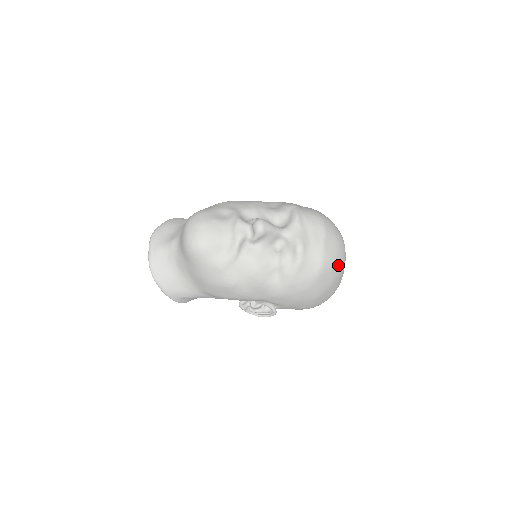
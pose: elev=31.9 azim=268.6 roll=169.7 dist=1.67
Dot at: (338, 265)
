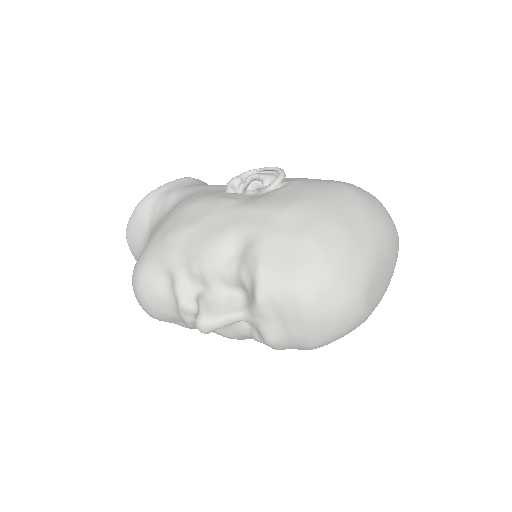
Dot at: (347, 332)
